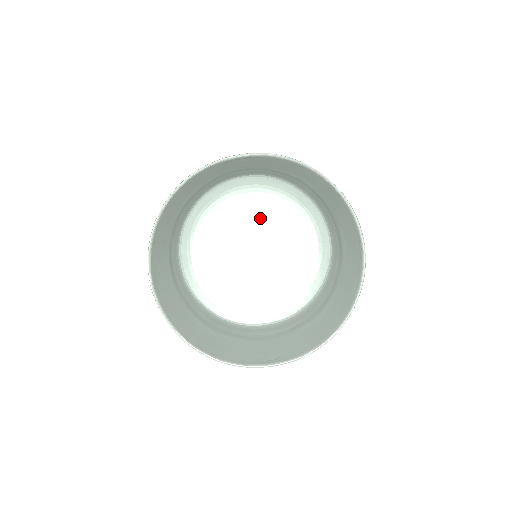
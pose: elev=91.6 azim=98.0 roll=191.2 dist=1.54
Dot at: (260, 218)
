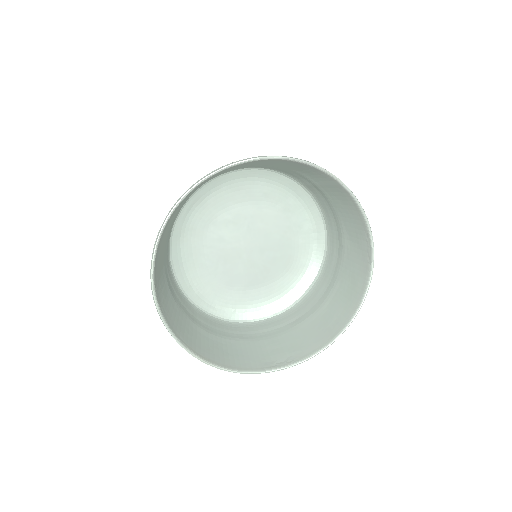
Dot at: (253, 212)
